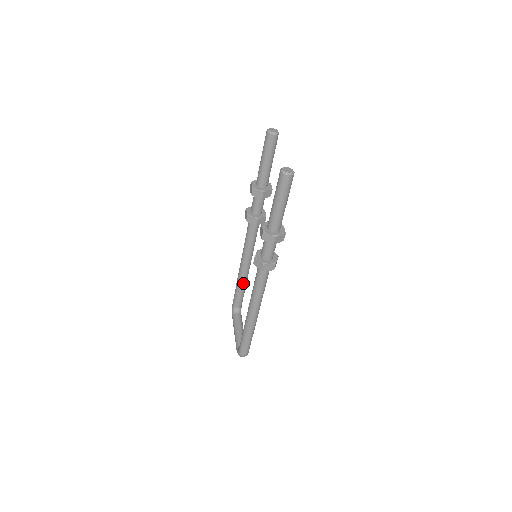
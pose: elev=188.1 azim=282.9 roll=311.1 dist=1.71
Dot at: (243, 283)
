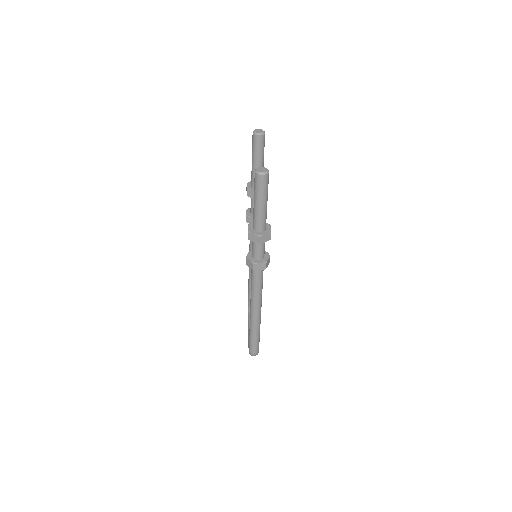
Dot at: occluded
